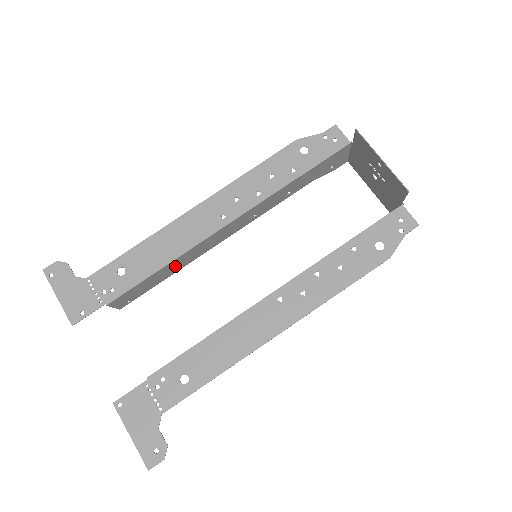
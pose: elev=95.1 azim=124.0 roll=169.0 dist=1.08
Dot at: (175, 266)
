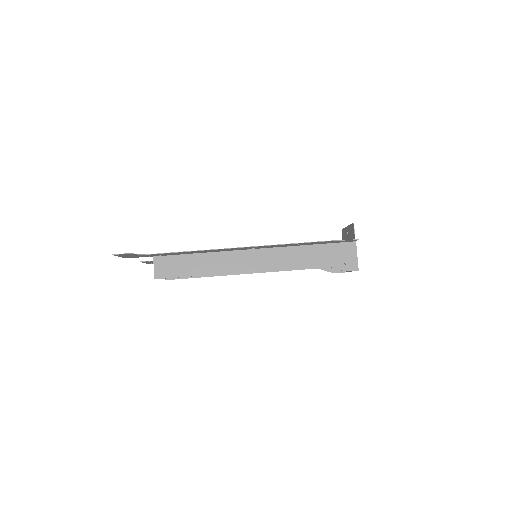
Dot at: occluded
